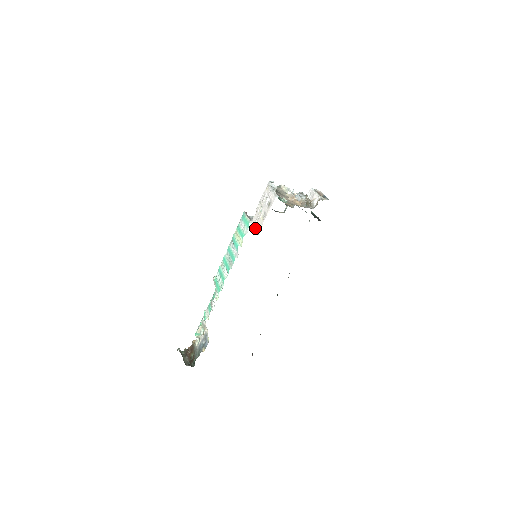
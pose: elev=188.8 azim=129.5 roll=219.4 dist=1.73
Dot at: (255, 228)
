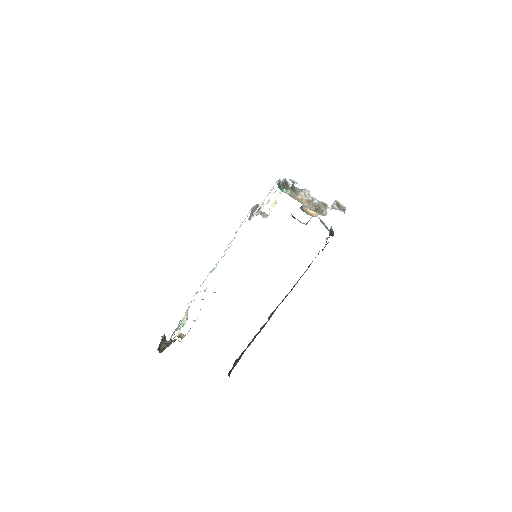
Dot at: occluded
